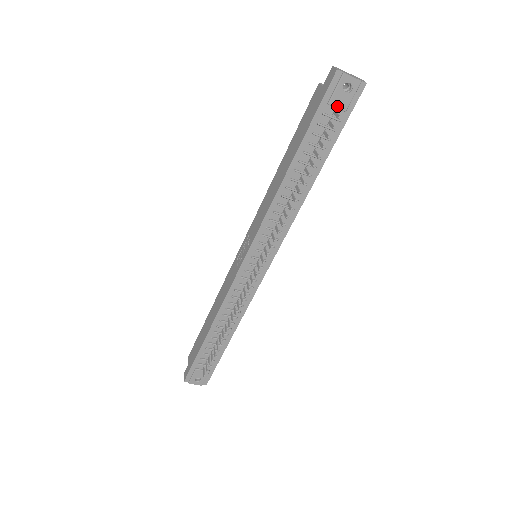
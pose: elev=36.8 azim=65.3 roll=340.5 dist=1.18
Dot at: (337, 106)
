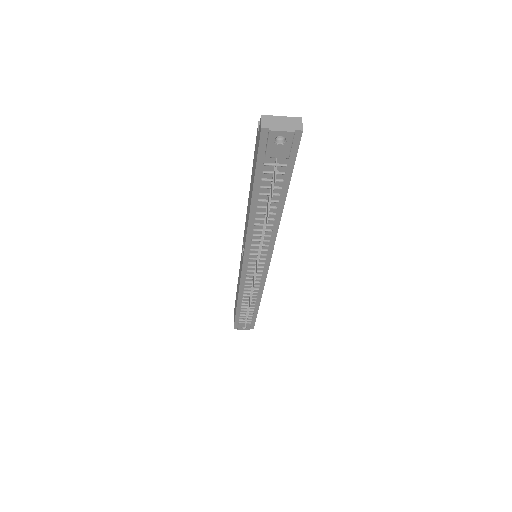
Dot at: (276, 156)
